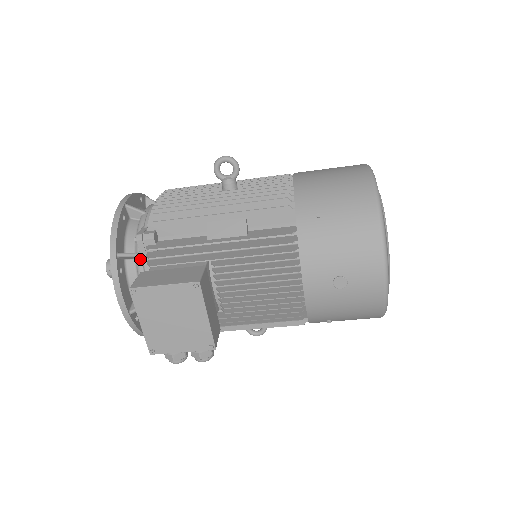
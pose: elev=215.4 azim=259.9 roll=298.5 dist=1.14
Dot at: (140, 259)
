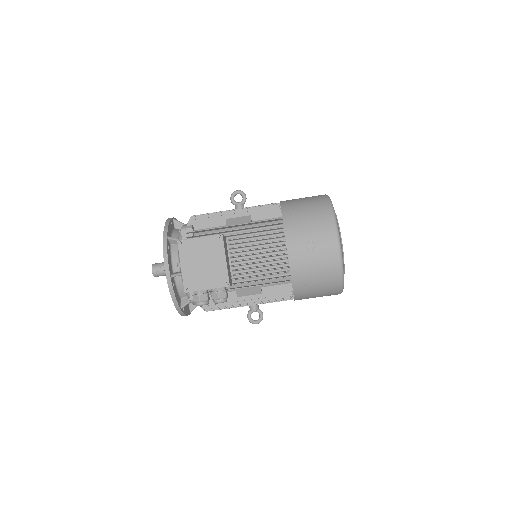
Dot at: occluded
